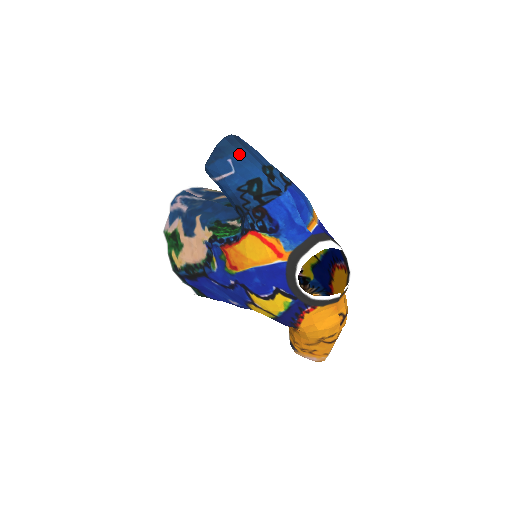
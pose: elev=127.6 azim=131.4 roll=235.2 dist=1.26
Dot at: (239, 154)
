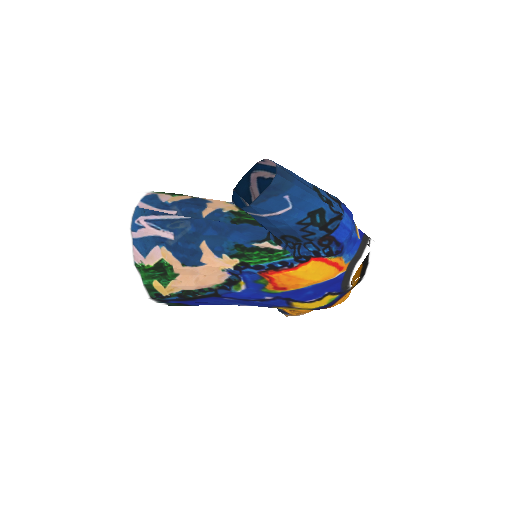
Dot at: (297, 188)
